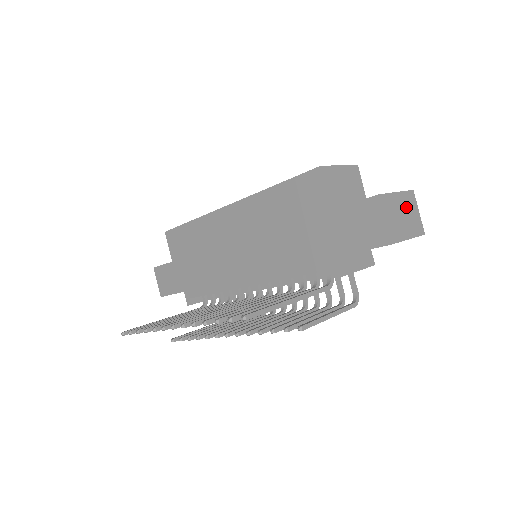
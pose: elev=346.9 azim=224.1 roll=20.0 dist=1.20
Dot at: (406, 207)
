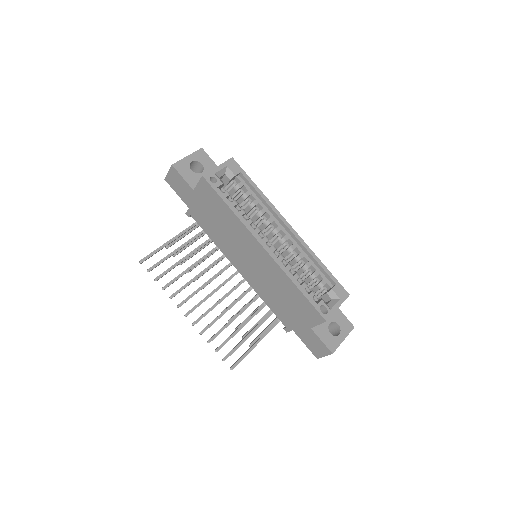
Dot at: occluded
